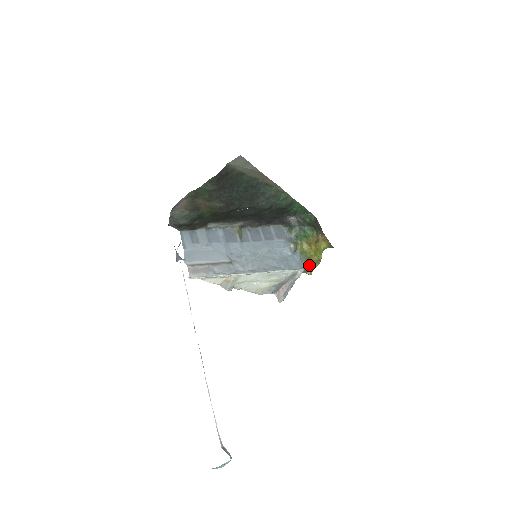
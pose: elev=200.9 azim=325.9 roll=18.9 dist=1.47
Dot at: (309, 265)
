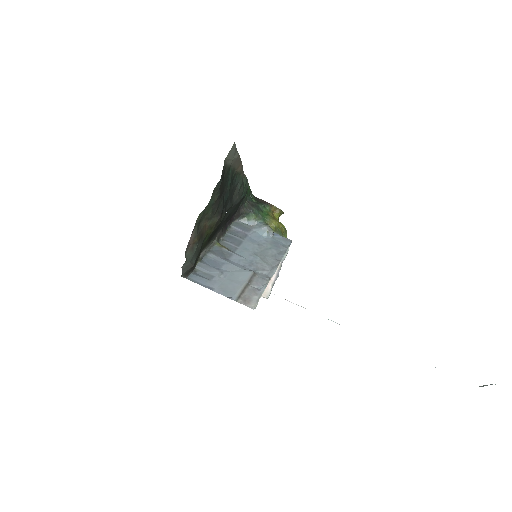
Dot at: occluded
